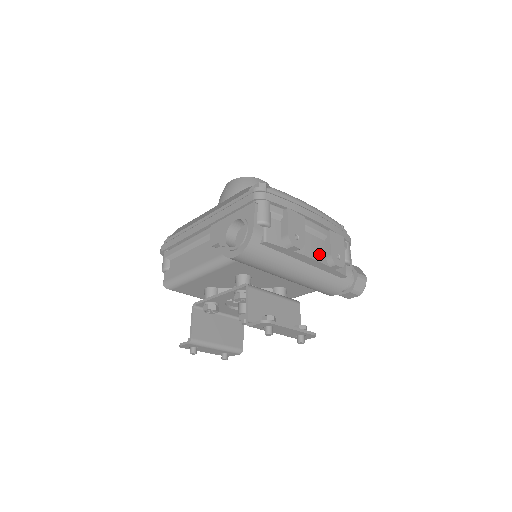
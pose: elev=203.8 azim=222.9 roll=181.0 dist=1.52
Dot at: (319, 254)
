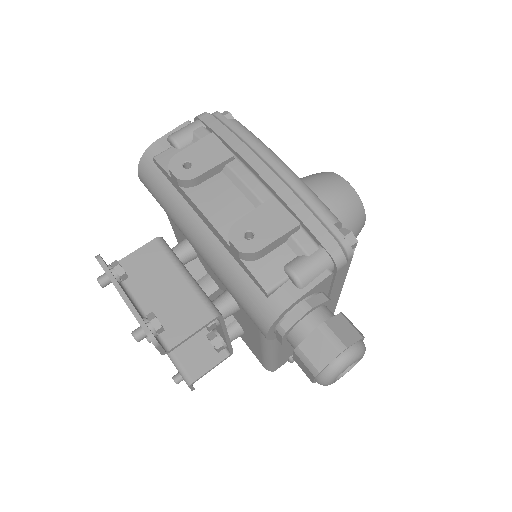
Dot at: (224, 217)
